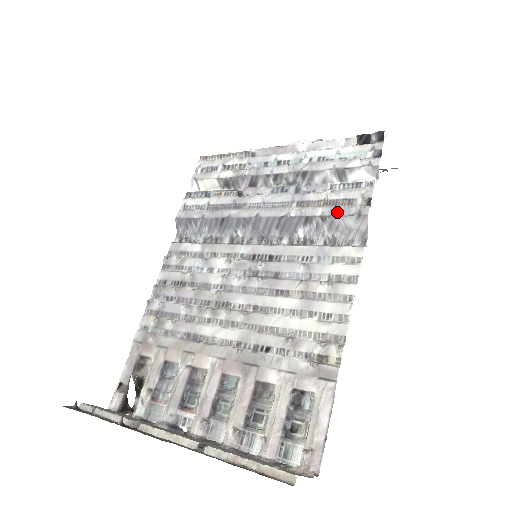
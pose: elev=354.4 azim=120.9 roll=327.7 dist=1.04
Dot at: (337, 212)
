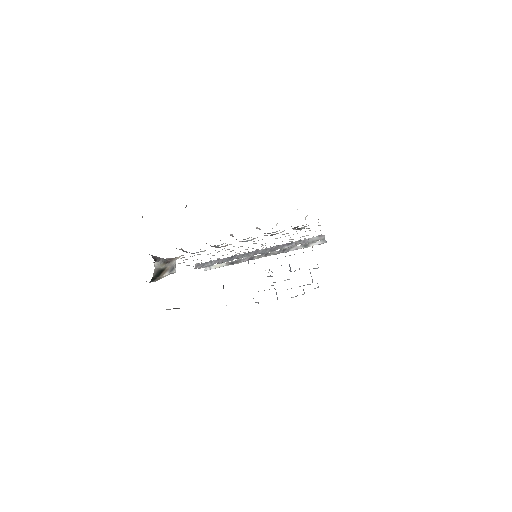
Dot at: (307, 239)
